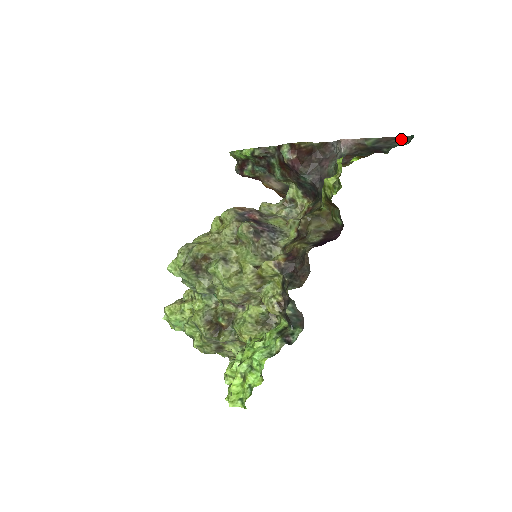
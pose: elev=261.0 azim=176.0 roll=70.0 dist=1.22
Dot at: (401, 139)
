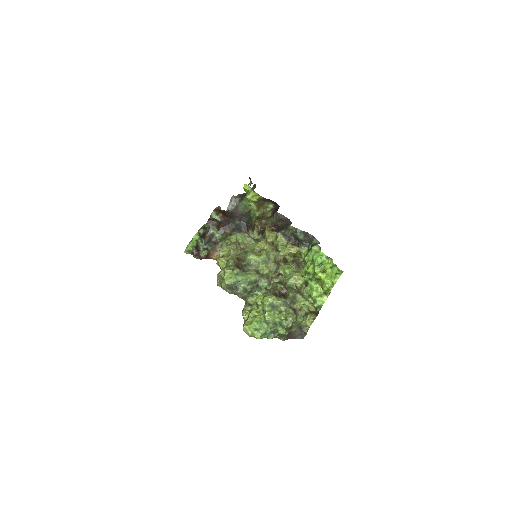
Dot at: occluded
